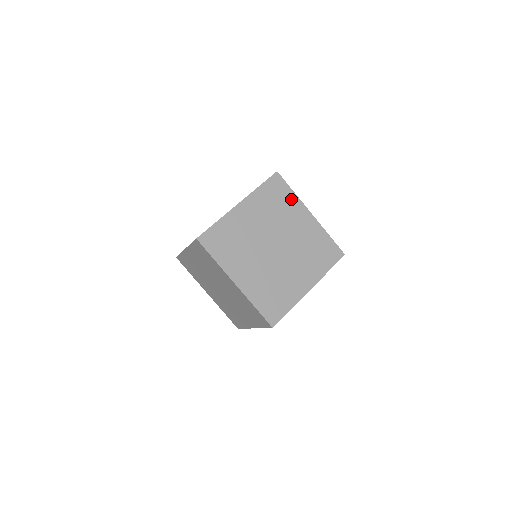
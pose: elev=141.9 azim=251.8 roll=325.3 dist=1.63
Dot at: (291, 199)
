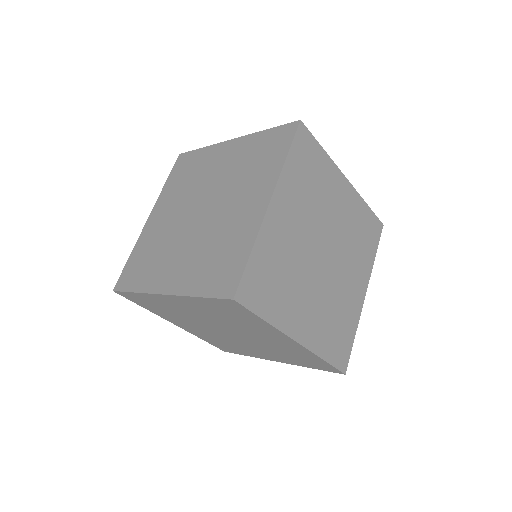
Dot at: (260, 323)
